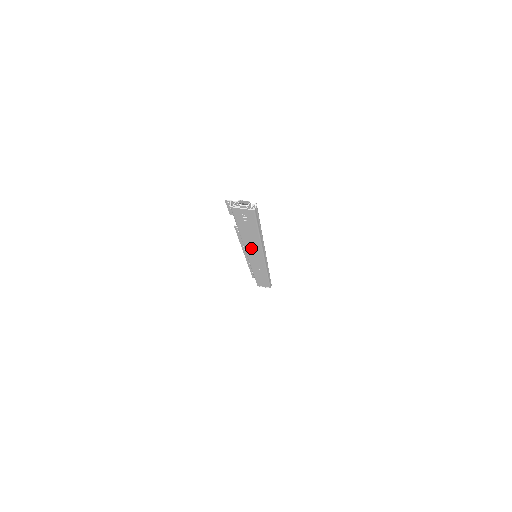
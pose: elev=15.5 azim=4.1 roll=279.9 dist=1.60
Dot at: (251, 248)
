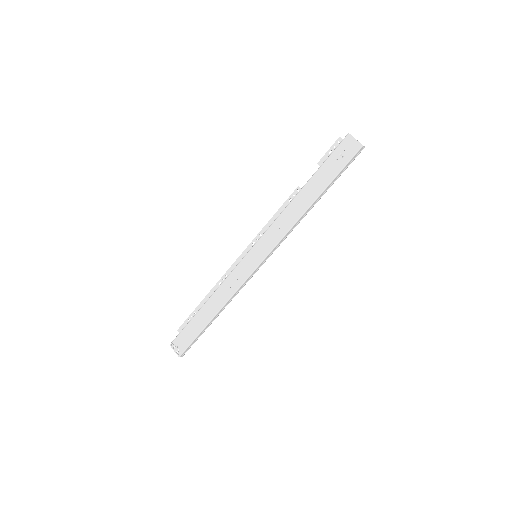
Dot at: (280, 225)
